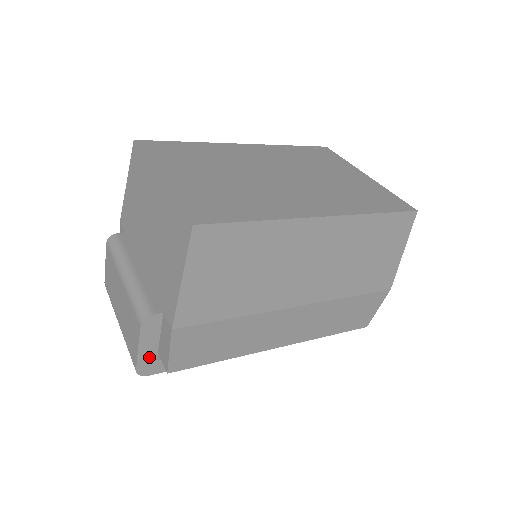
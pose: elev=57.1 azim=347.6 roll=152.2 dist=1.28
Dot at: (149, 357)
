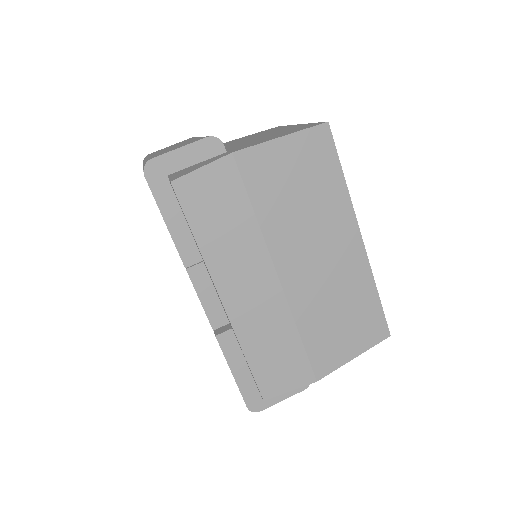
Dot at: (170, 165)
